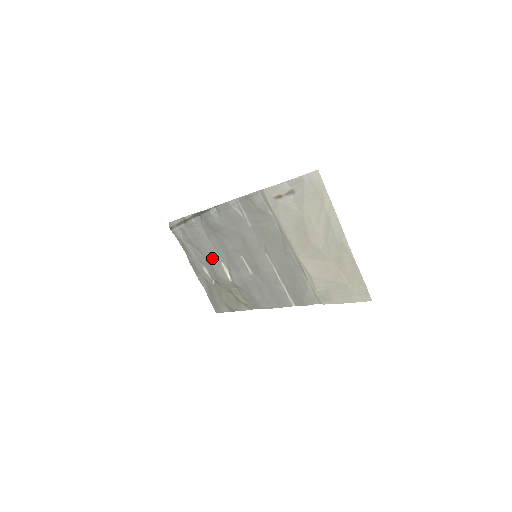
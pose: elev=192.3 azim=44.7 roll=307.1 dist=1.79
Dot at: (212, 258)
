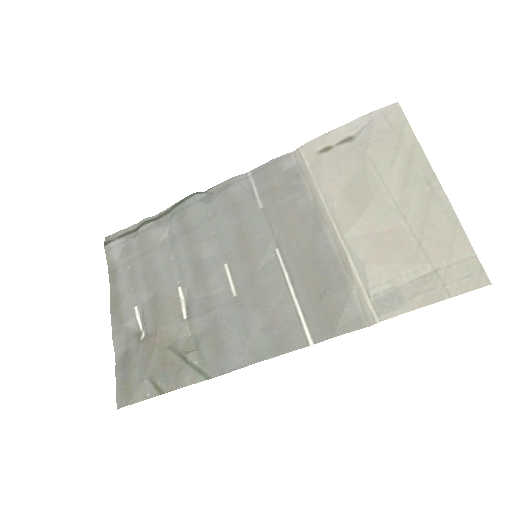
Dot at: (163, 282)
